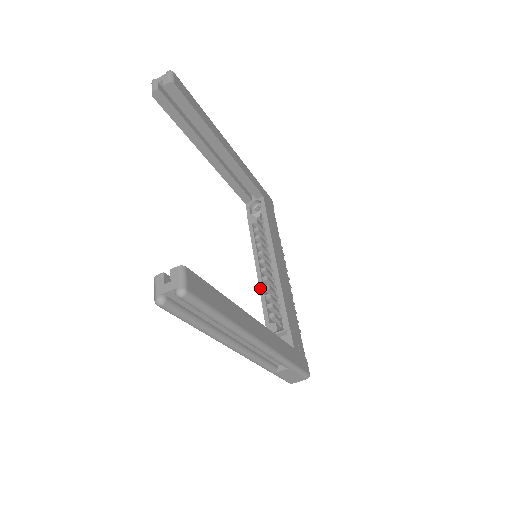
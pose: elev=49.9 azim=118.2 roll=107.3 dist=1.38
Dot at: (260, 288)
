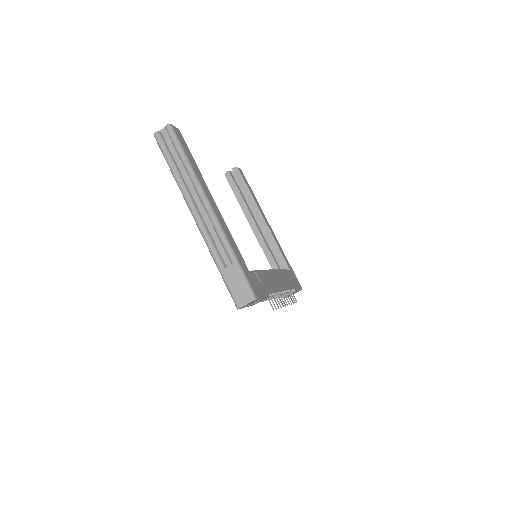
Dot at: occluded
